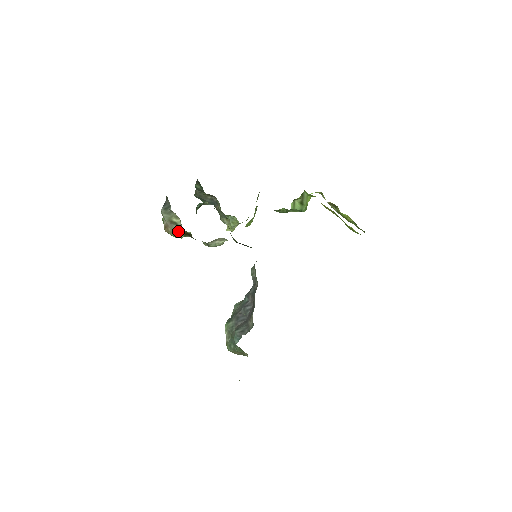
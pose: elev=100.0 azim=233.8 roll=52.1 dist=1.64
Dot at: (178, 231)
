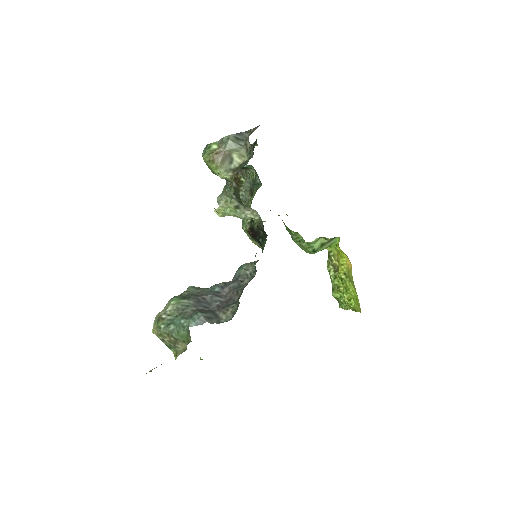
Dot at: (227, 168)
